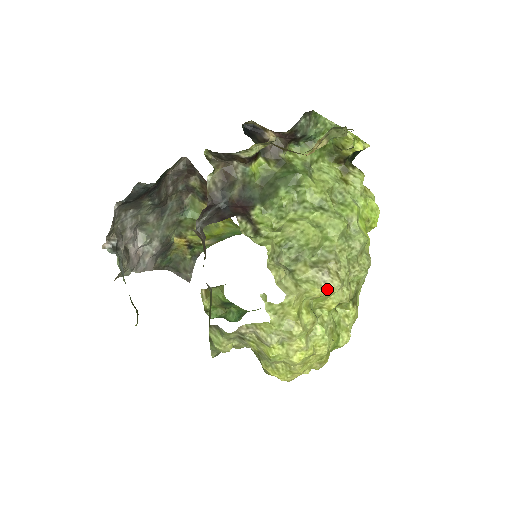
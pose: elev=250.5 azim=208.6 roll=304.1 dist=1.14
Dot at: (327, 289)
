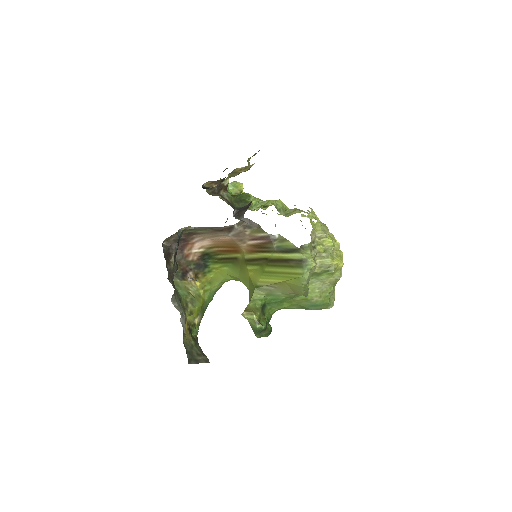
Dot at: occluded
